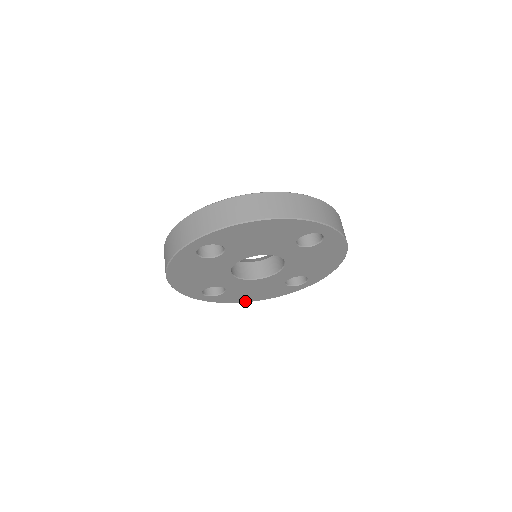
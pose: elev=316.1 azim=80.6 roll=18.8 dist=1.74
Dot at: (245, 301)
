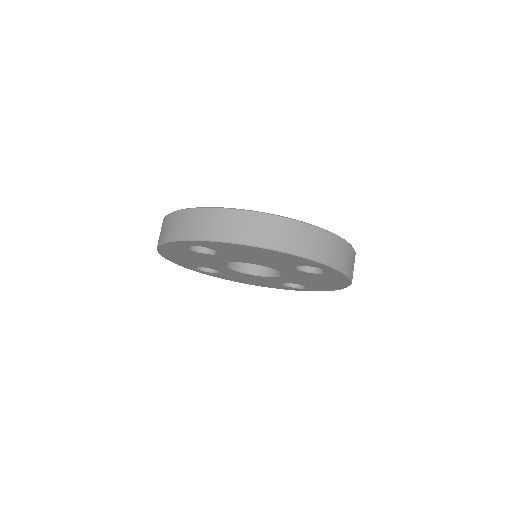
Dot at: (240, 282)
